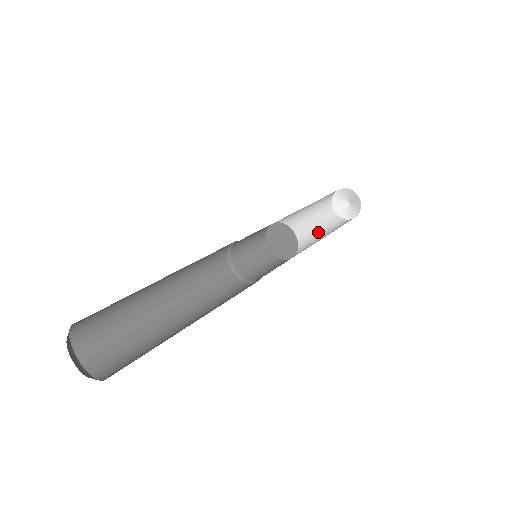
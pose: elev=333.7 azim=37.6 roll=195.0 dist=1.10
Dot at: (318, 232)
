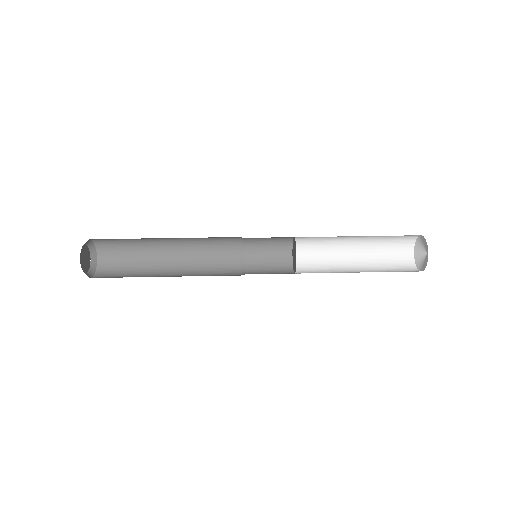
Dot at: (365, 265)
